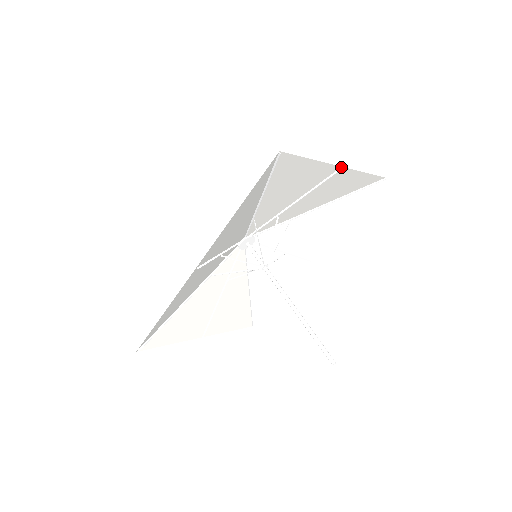
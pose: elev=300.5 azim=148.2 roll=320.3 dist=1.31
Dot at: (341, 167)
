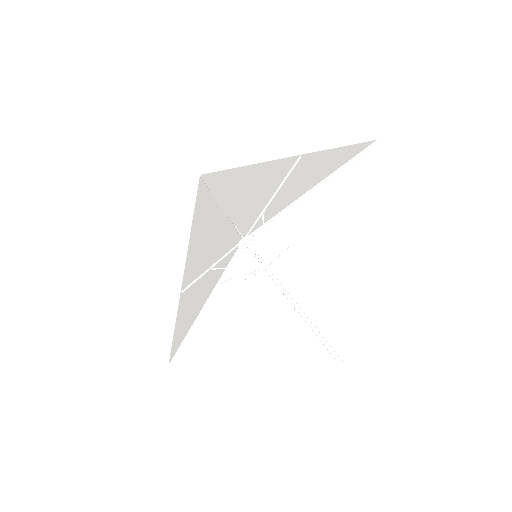
Dot at: (300, 155)
